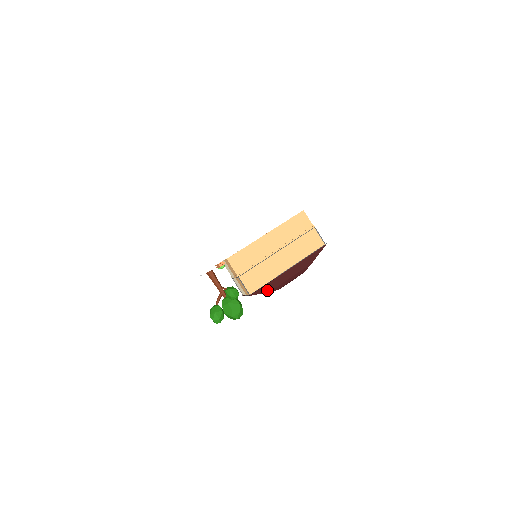
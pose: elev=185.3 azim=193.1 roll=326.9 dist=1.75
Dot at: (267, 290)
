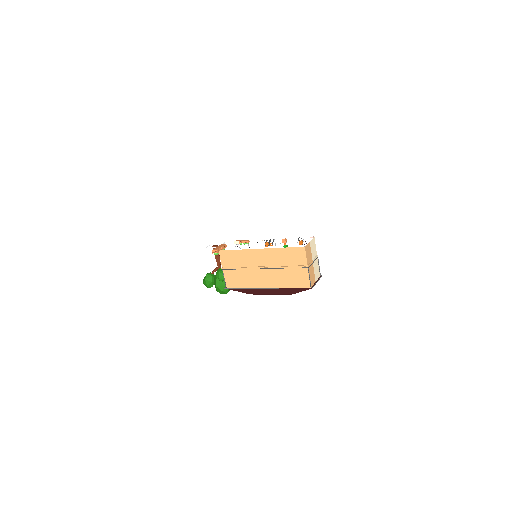
Dot at: (244, 291)
